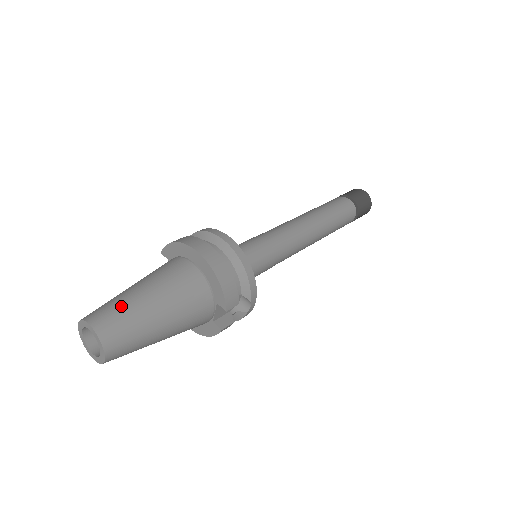
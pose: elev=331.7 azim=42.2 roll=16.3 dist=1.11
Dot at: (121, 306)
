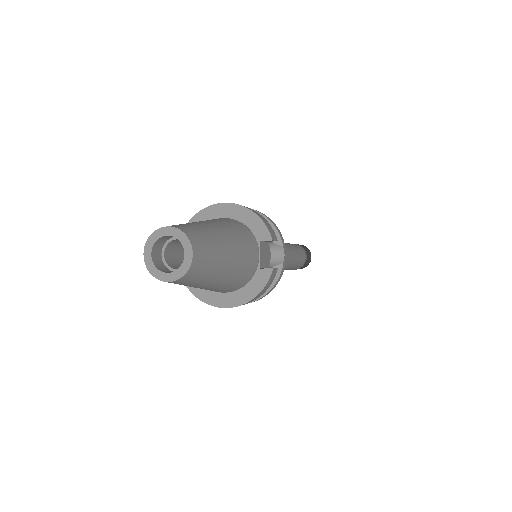
Dot at: occluded
